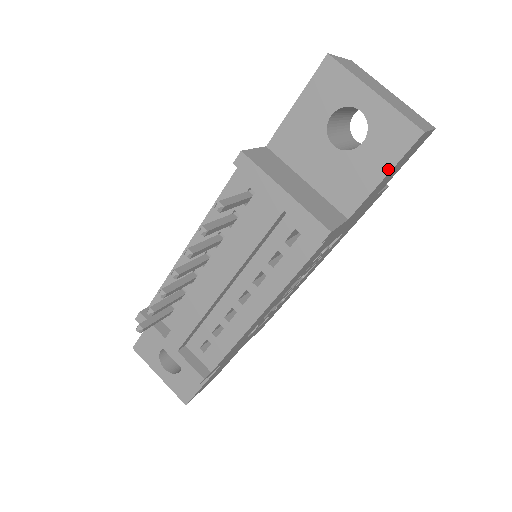
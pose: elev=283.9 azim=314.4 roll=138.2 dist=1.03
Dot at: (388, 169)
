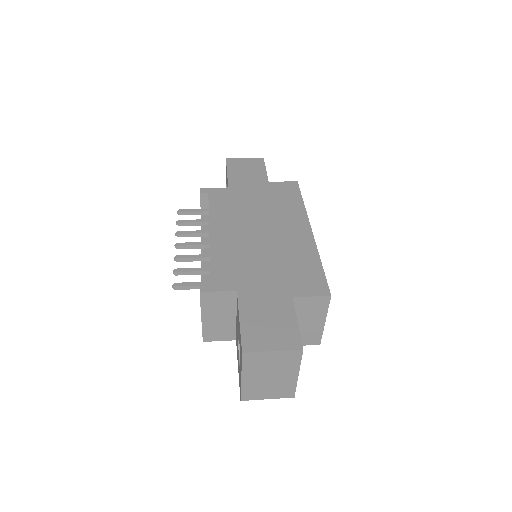
Dot at: occluded
